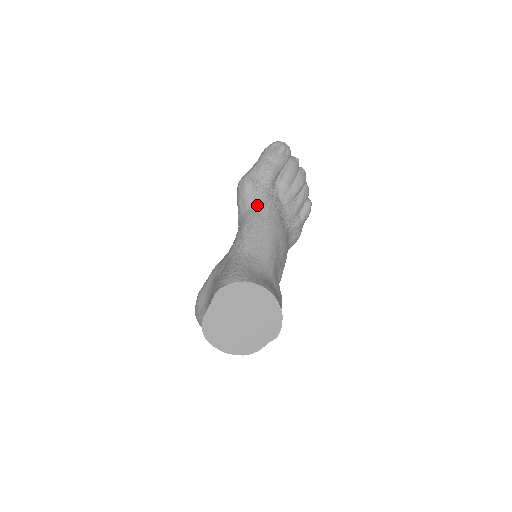
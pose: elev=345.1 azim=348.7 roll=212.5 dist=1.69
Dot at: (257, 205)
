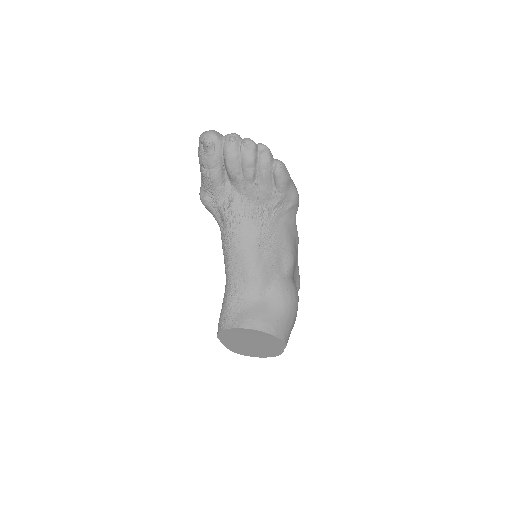
Dot at: (222, 221)
